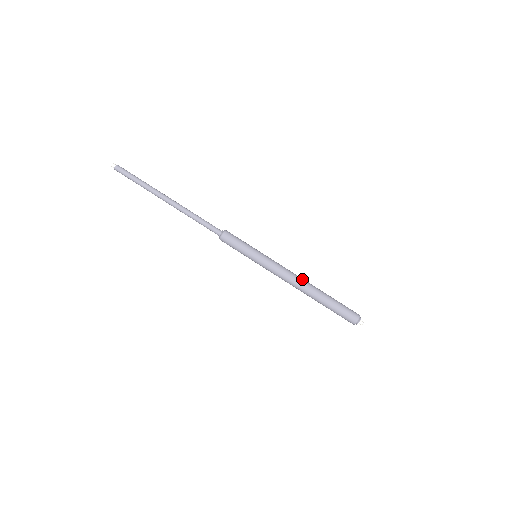
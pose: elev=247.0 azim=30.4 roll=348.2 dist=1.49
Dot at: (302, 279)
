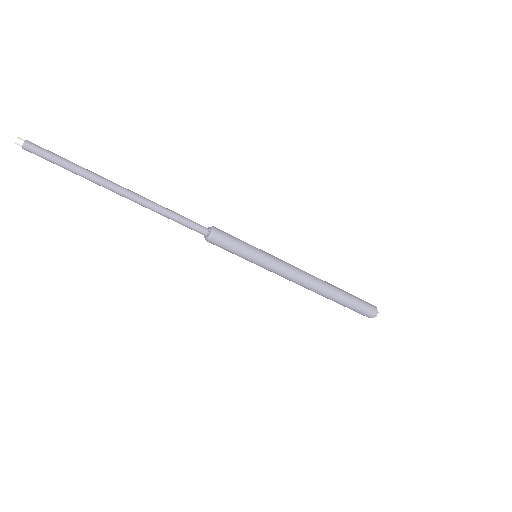
Dot at: (314, 277)
